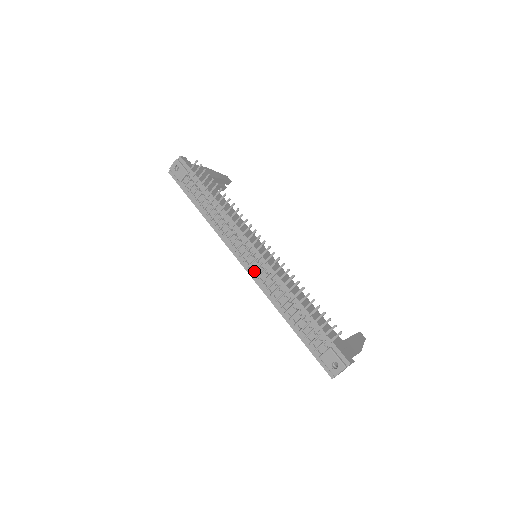
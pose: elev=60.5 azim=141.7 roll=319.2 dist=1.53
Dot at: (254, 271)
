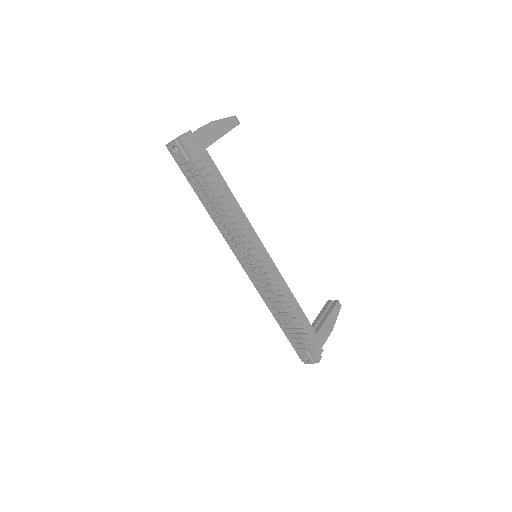
Dot at: (252, 276)
